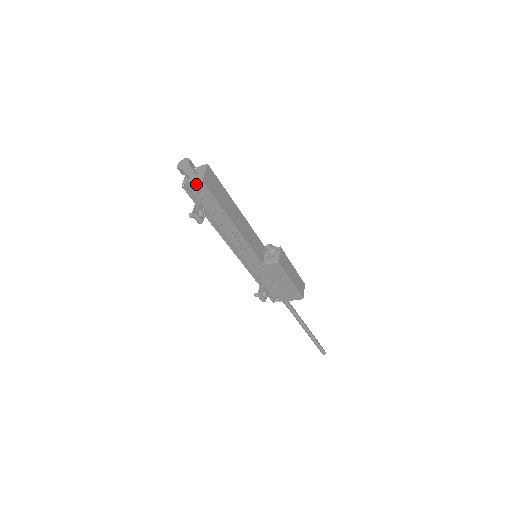
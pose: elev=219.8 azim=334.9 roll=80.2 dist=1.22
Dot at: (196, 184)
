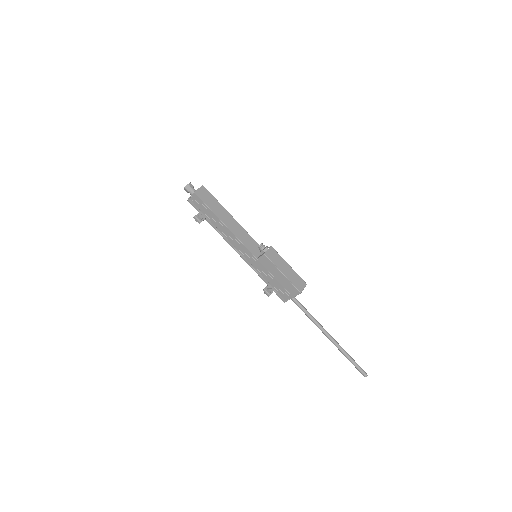
Dot at: (192, 196)
